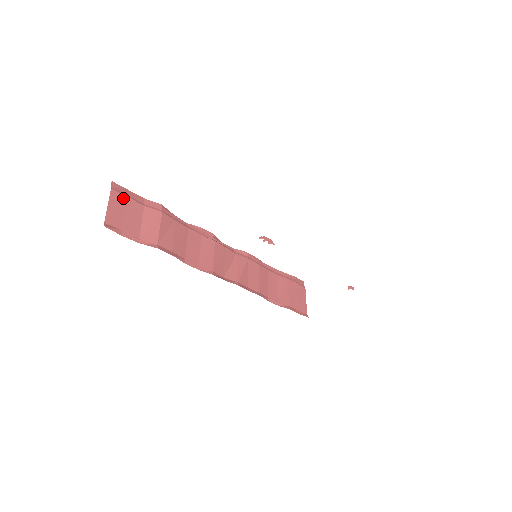
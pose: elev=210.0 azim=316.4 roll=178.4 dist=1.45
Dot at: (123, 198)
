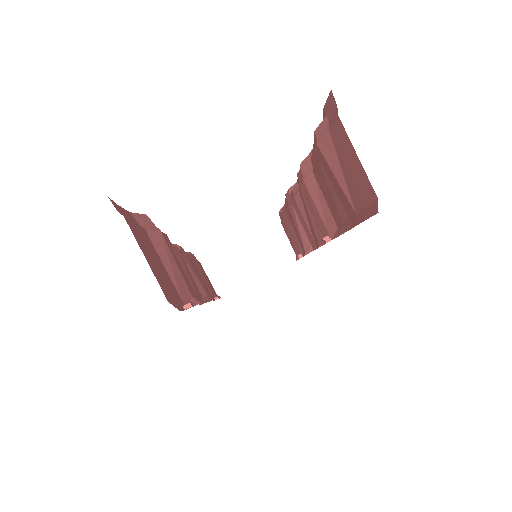
Dot at: (135, 228)
